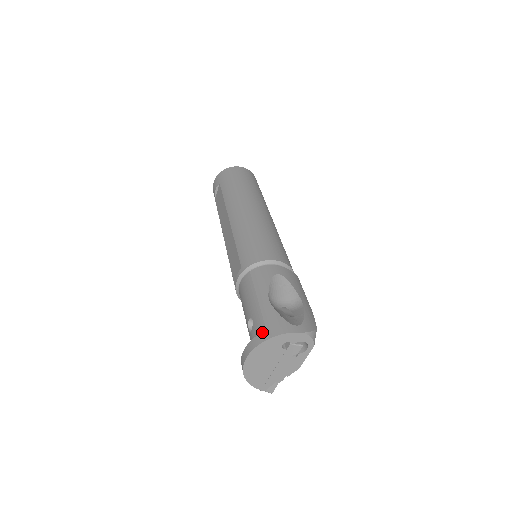
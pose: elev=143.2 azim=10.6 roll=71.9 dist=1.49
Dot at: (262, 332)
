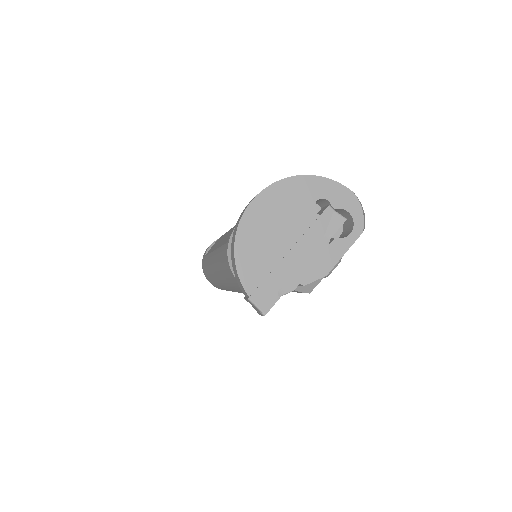
Dot at: occluded
